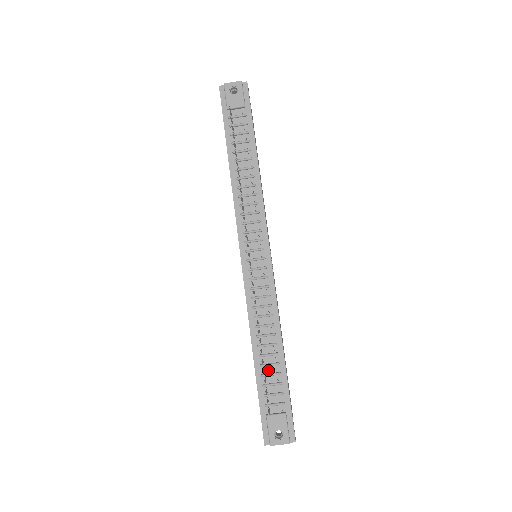
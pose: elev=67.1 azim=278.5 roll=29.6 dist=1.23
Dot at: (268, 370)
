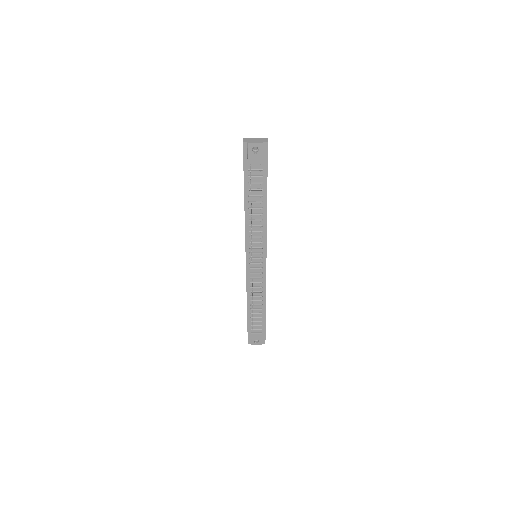
Dot at: (255, 315)
